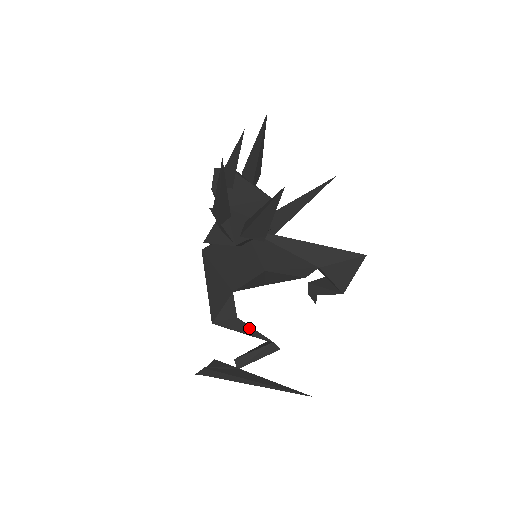
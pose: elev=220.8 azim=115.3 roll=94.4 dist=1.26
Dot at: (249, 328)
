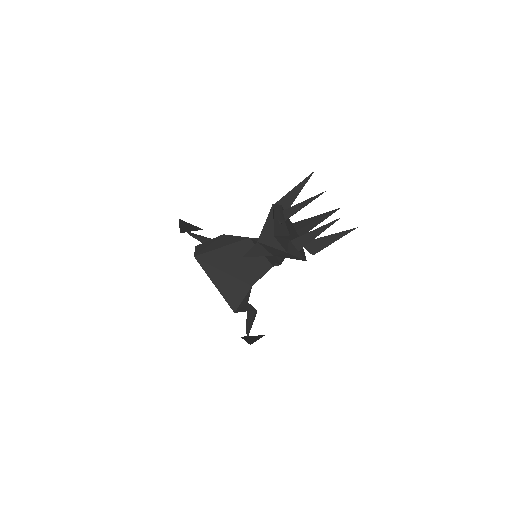
Dot at: (250, 307)
